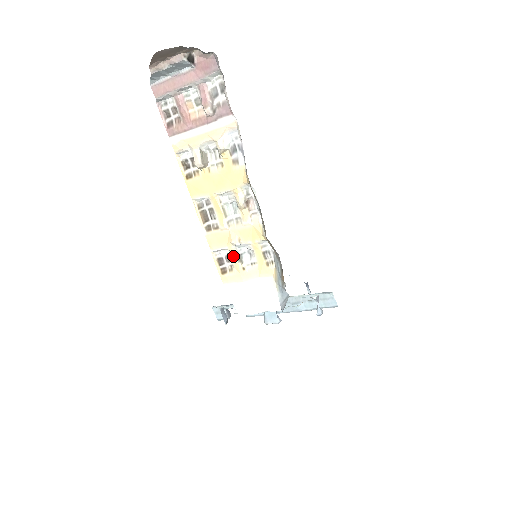
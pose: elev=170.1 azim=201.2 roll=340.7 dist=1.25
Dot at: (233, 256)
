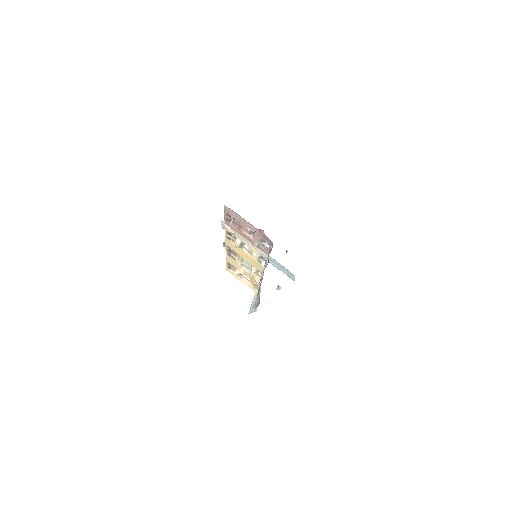
Dot at: (237, 273)
